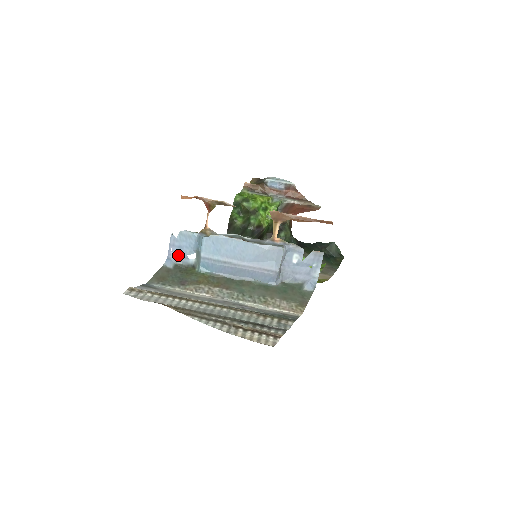
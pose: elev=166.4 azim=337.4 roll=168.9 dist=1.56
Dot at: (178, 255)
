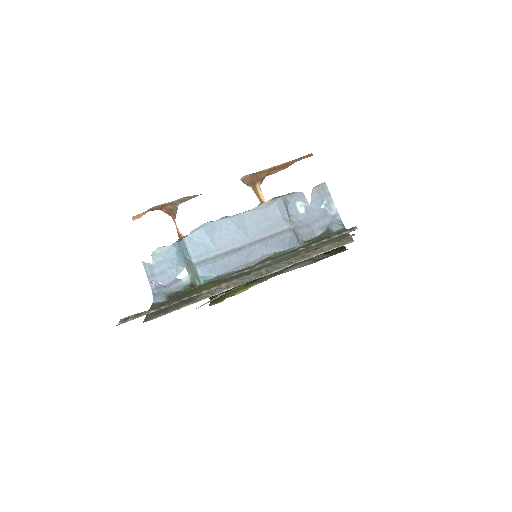
Dot at: (165, 284)
